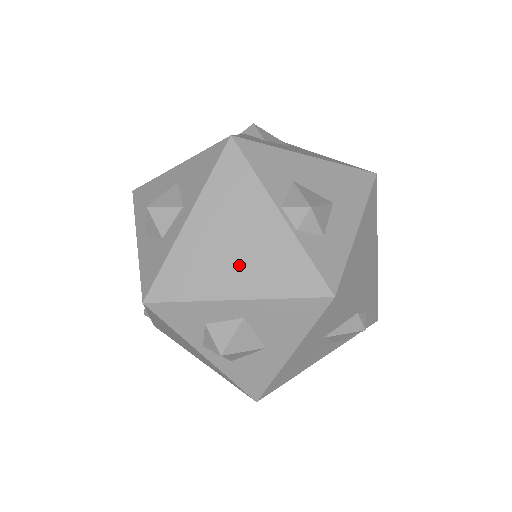
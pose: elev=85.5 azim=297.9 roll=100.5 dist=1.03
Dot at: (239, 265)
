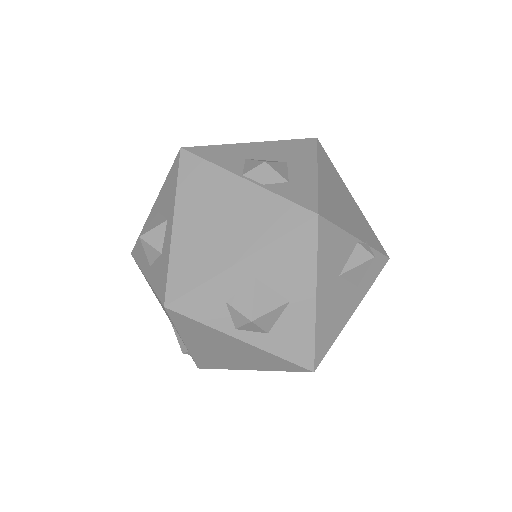
Dot at: (229, 234)
